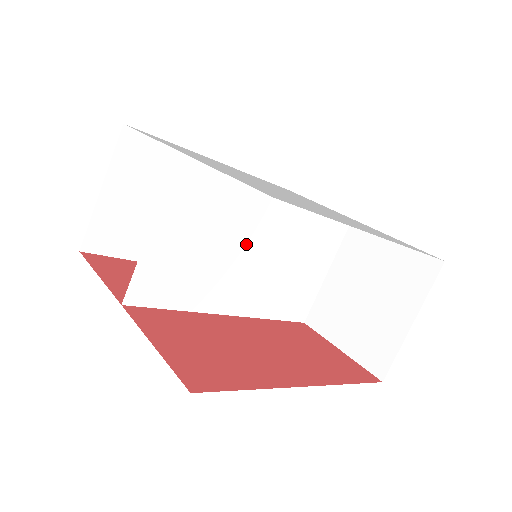
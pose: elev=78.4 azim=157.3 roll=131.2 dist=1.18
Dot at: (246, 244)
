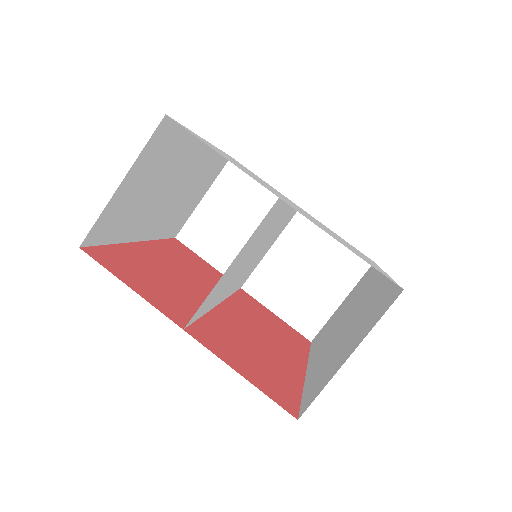
Dot at: (257, 249)
